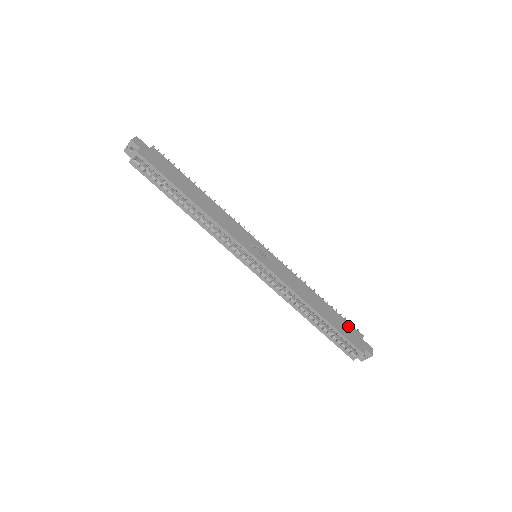
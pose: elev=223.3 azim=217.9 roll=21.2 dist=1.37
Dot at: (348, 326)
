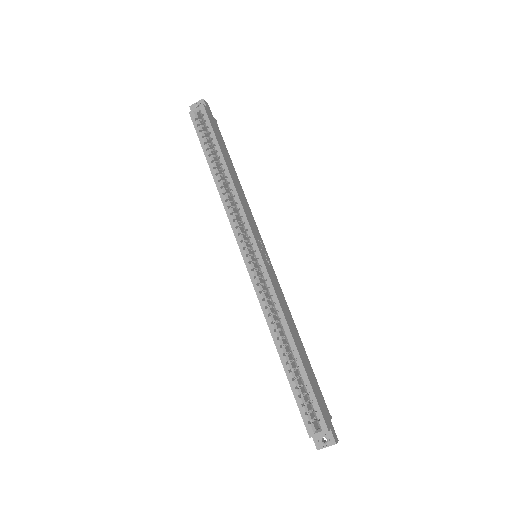
Dot at: (320, 392)
